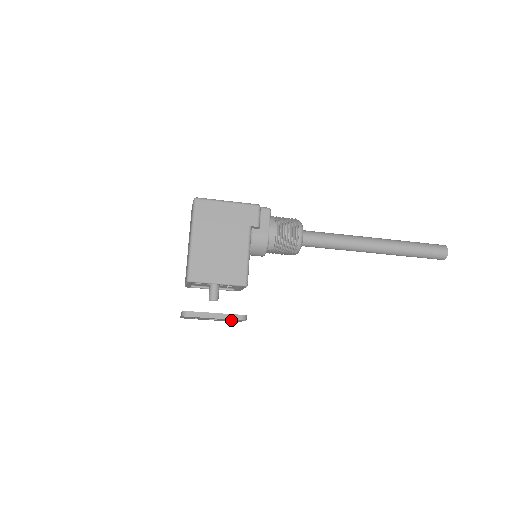
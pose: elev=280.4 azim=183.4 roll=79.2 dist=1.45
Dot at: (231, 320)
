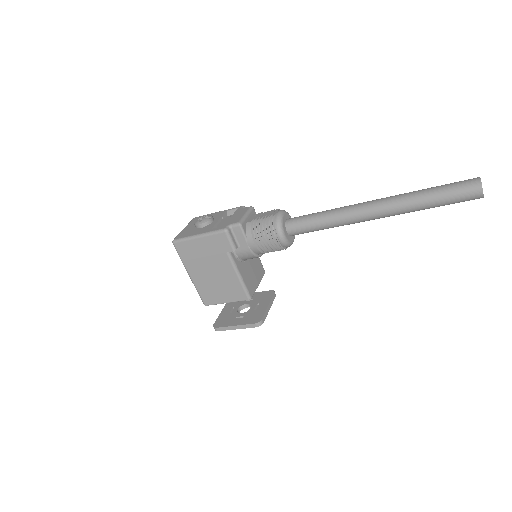
Dot at: occluded
